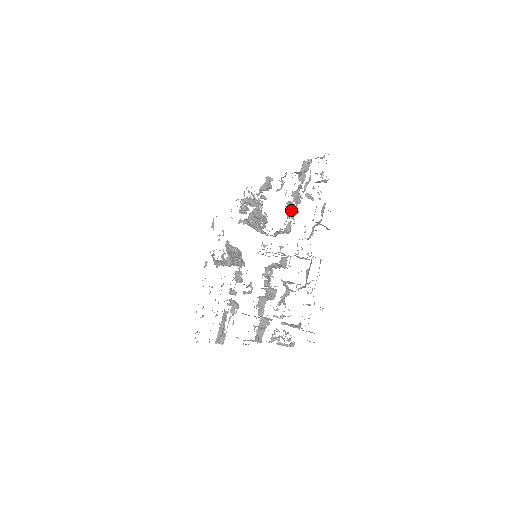
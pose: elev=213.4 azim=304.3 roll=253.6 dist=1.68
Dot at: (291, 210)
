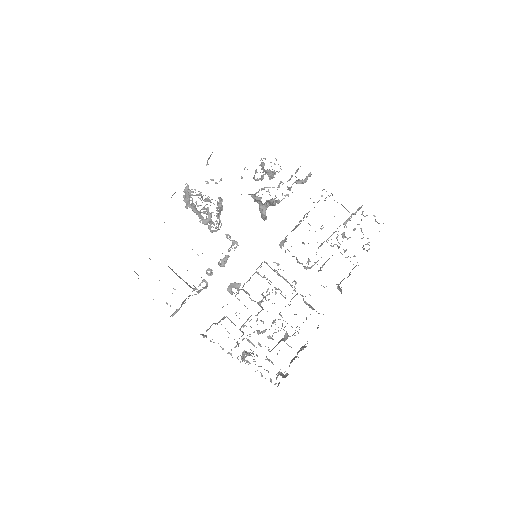
Dot at: occluded
